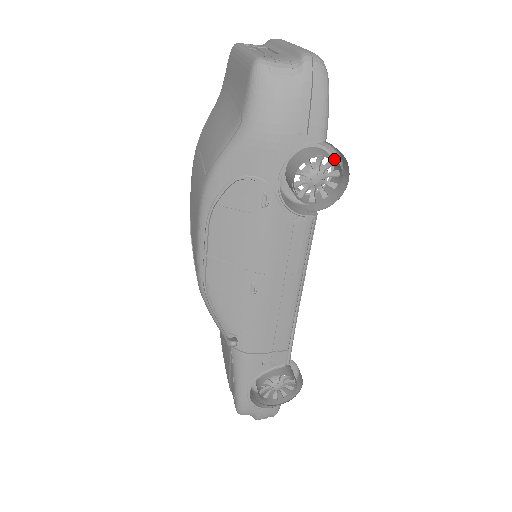
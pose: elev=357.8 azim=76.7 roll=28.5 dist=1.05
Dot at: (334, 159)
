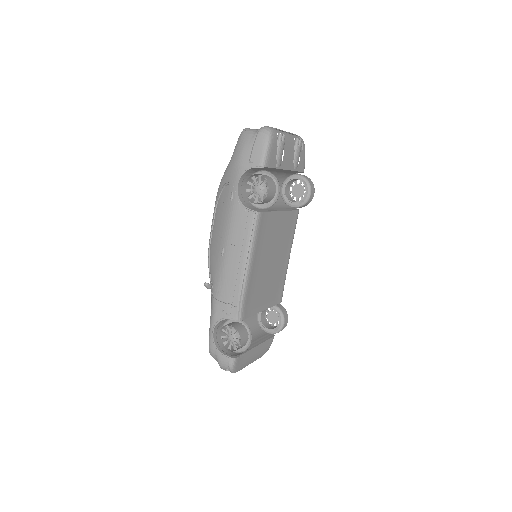
Dot at: (266, 178)
